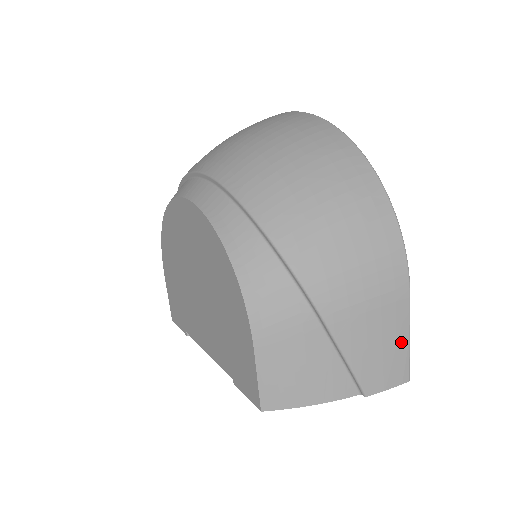
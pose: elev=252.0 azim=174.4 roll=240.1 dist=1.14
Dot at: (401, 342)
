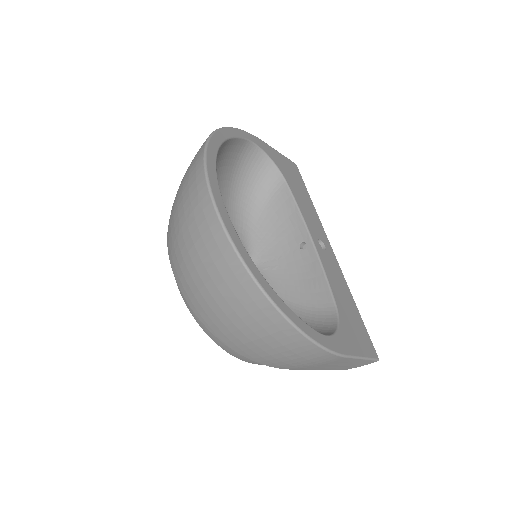
Dot at: (356, 361)
